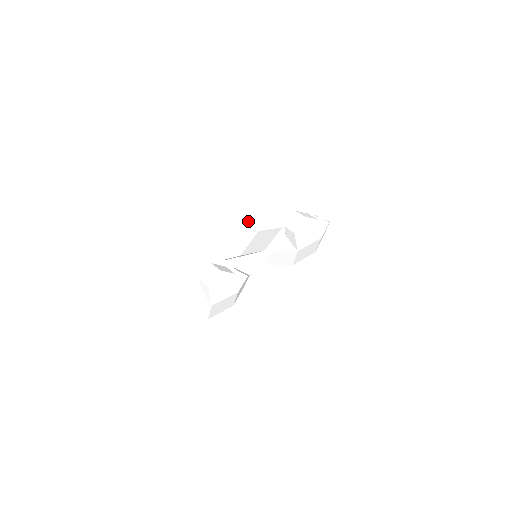
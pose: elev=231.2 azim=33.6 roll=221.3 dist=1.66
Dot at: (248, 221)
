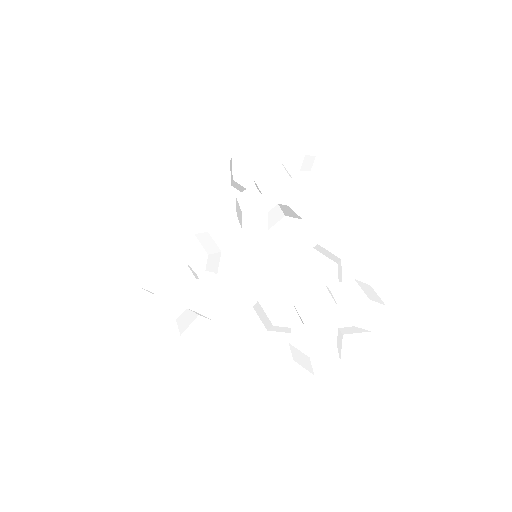
Dot at: (340, 336)
